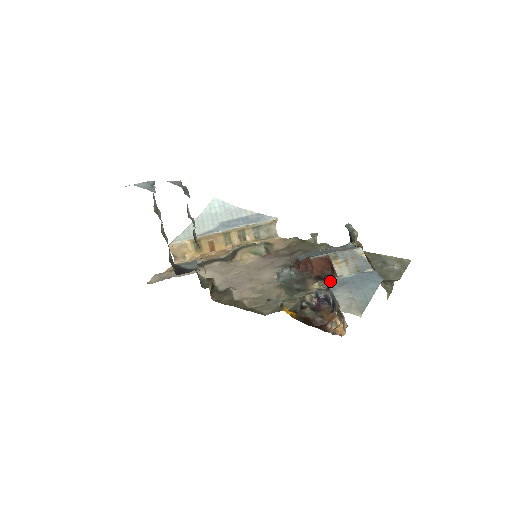
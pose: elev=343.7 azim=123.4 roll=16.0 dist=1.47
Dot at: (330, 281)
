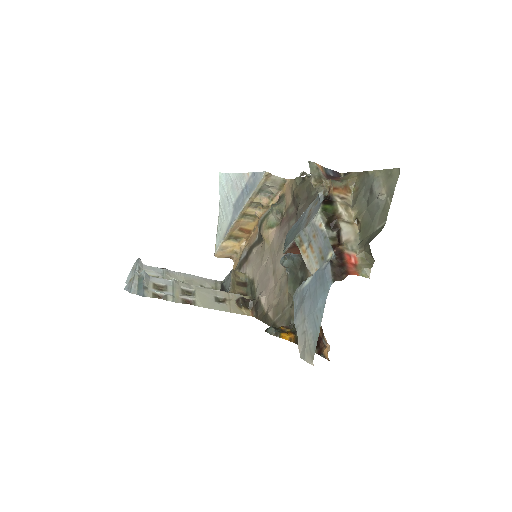
Dot at: (294, 298)
